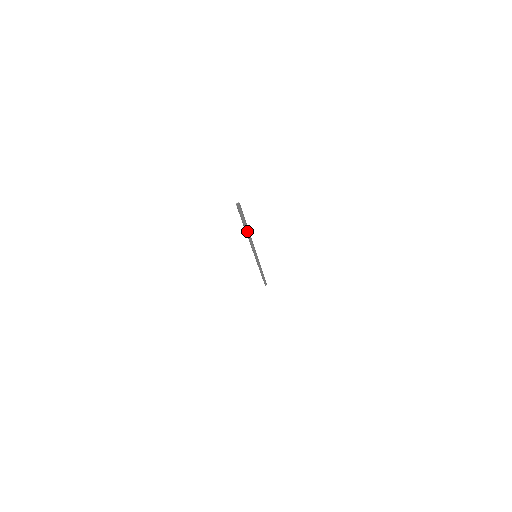
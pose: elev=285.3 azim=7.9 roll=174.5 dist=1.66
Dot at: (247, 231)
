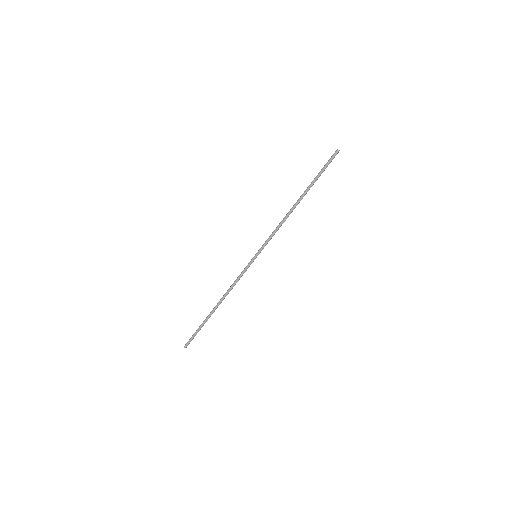
Dot at: occluded
